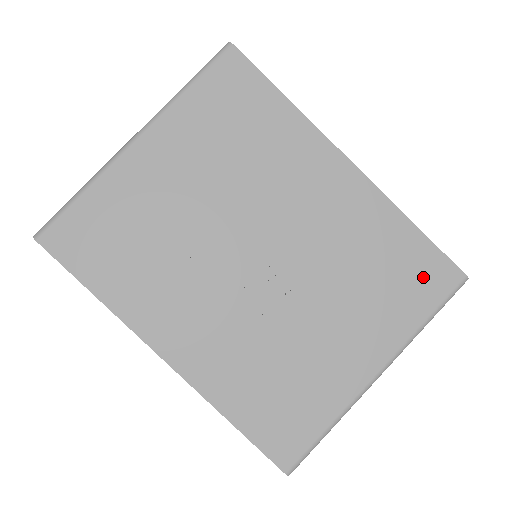
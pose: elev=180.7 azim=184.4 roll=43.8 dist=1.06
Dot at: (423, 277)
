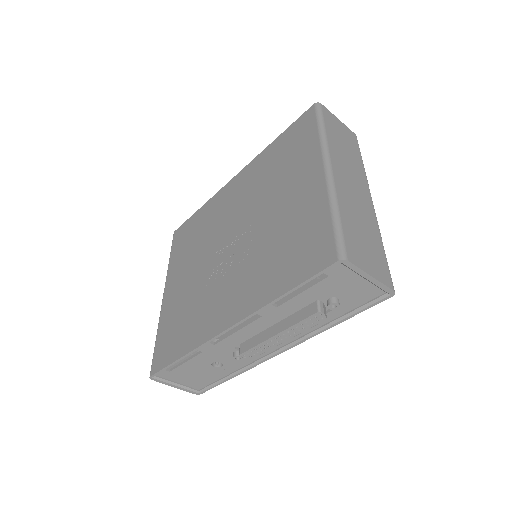
Dot at: (298, 134)
